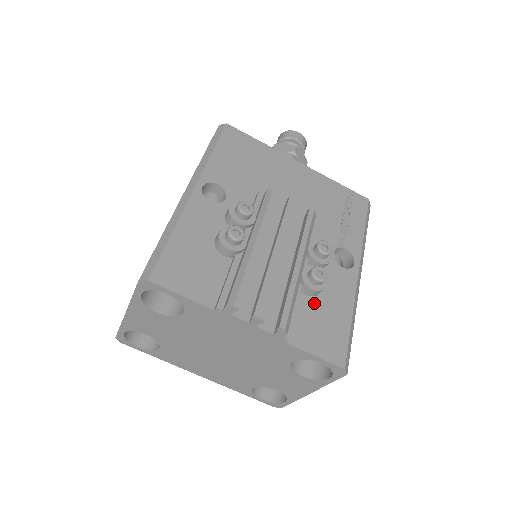
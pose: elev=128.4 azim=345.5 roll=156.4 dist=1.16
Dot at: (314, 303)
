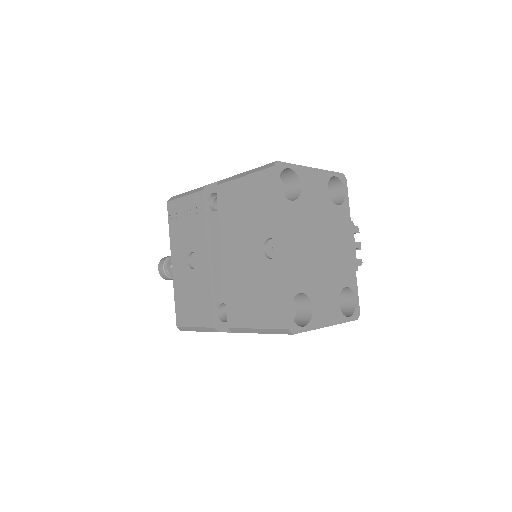
Dot at: occluded
